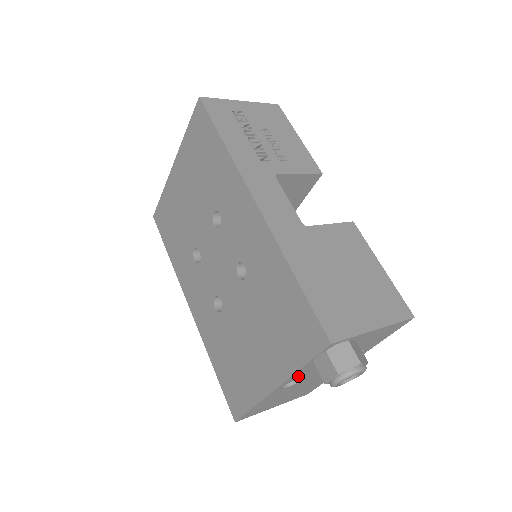
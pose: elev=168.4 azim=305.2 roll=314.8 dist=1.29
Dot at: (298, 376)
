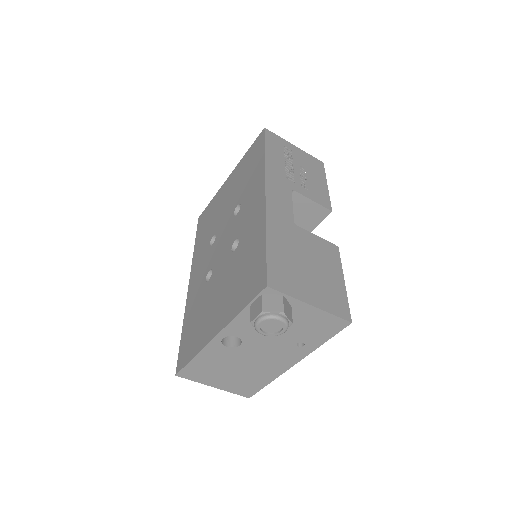
Dot at: (238, 330)
